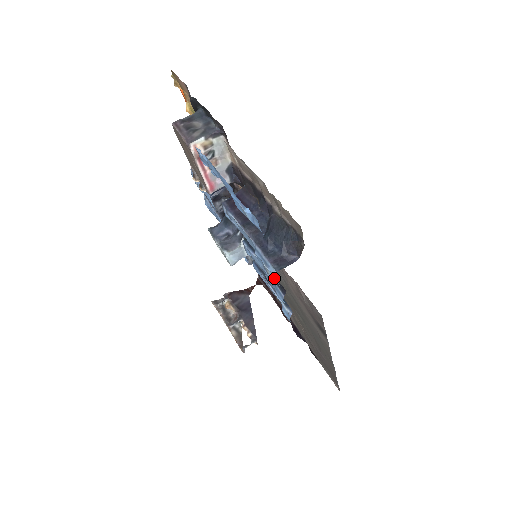
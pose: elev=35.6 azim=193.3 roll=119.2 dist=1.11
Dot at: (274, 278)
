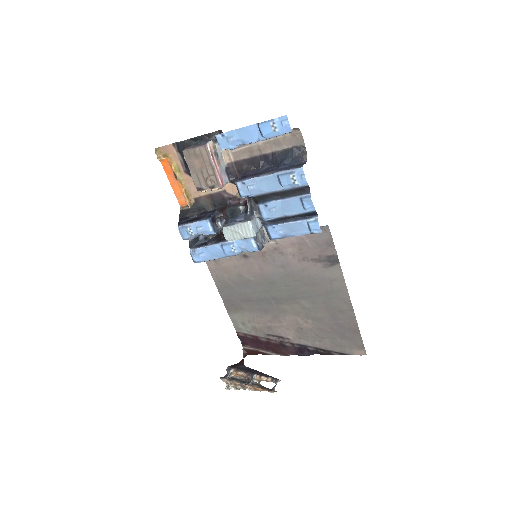
Dot at: (299, 184)
